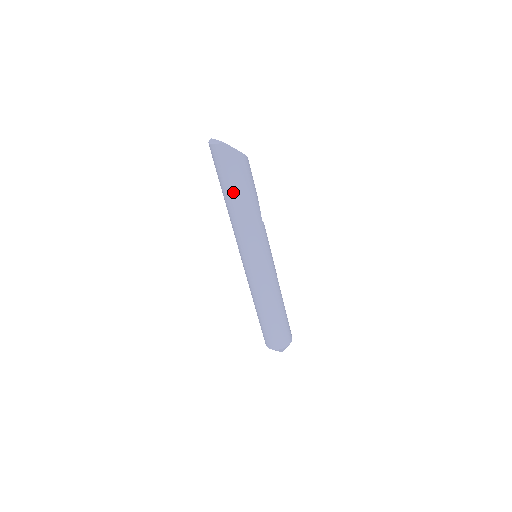
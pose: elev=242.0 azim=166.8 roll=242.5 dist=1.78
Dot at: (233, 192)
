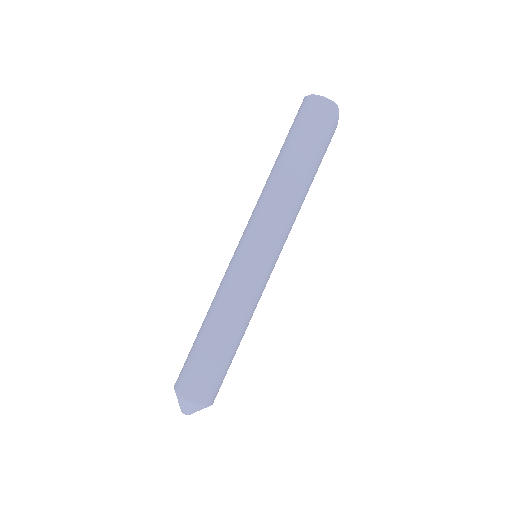
Dot at: (308, 161)
